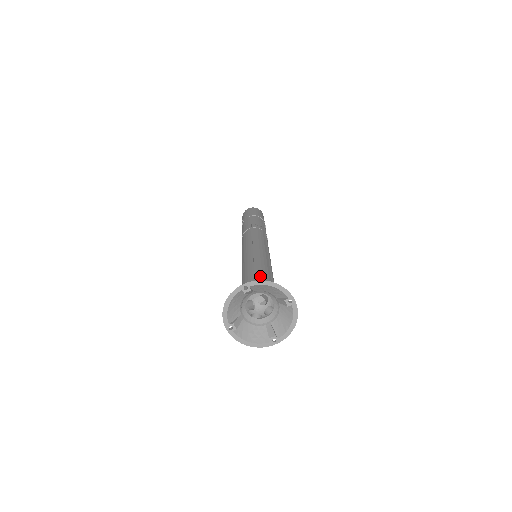
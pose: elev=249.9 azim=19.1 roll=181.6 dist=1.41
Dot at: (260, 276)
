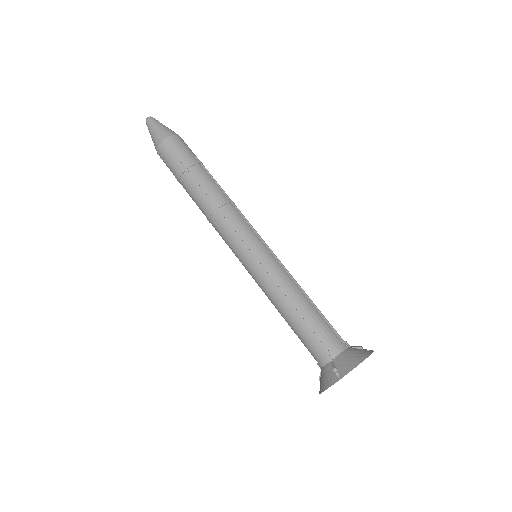
Dot at: (318, 328)
